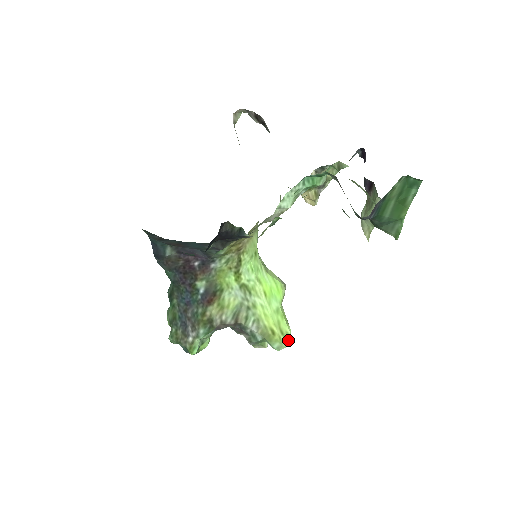
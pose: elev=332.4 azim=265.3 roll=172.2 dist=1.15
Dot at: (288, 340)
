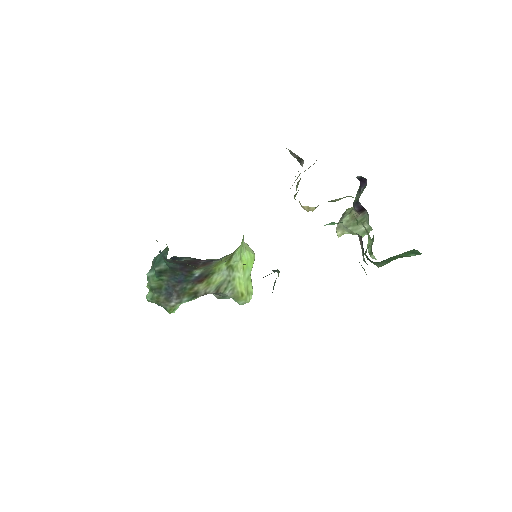
Dot at: (251, 297)
